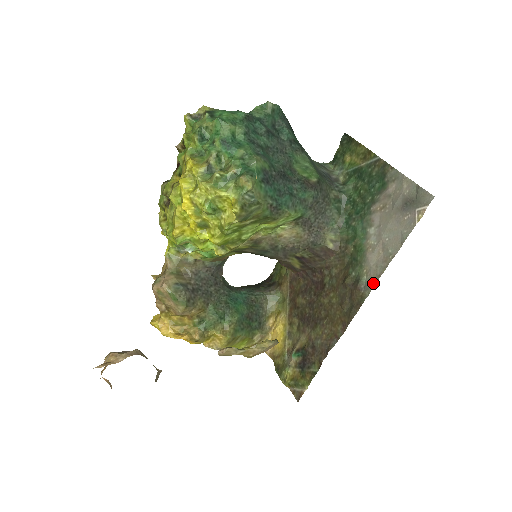
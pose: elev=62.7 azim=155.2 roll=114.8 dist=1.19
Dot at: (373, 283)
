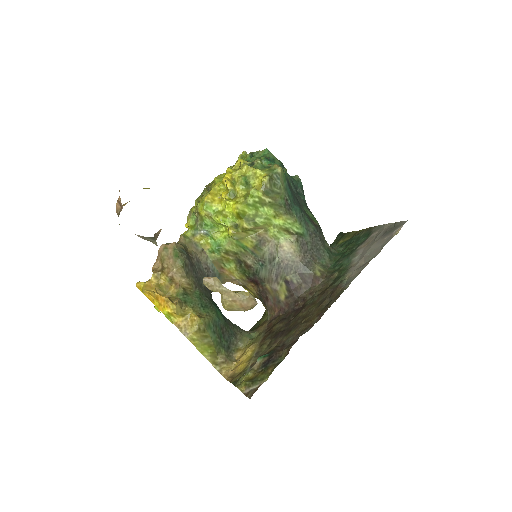
Dot at: (353, 278)
